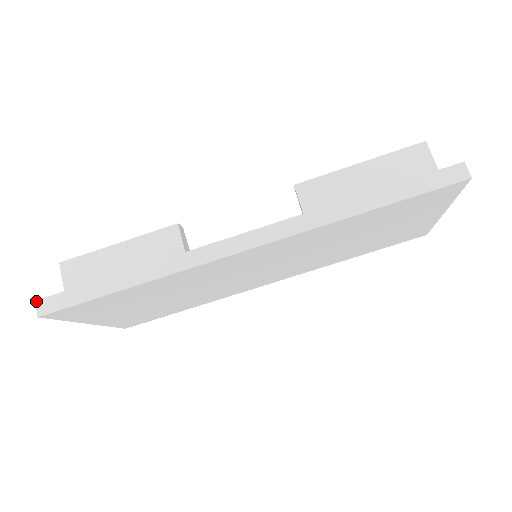
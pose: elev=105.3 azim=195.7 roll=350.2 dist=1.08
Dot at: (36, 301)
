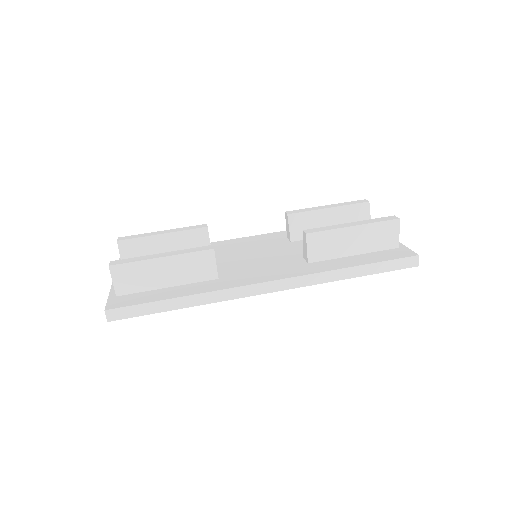
Dot at: (105, 311)
